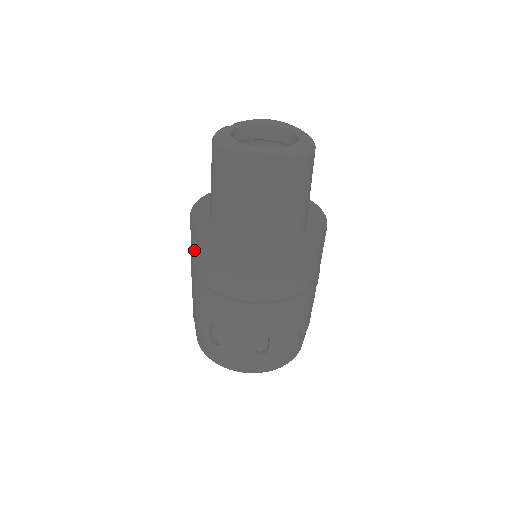
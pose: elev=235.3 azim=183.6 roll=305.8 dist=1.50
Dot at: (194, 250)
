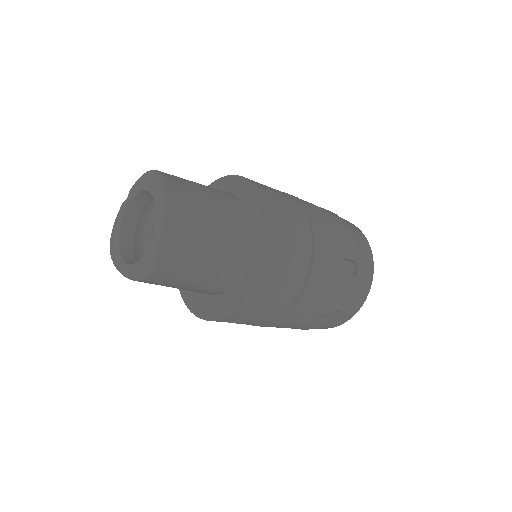
Dot at: occluded
